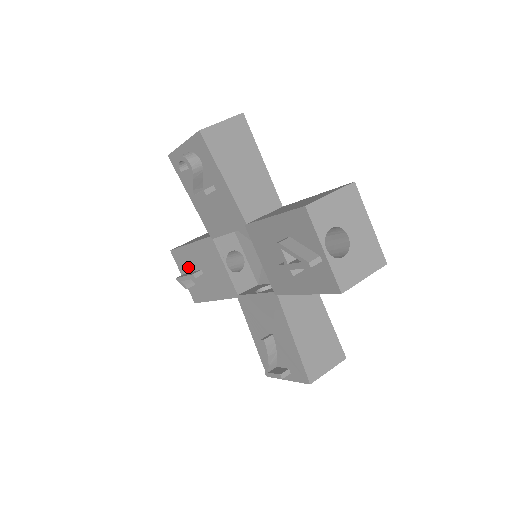
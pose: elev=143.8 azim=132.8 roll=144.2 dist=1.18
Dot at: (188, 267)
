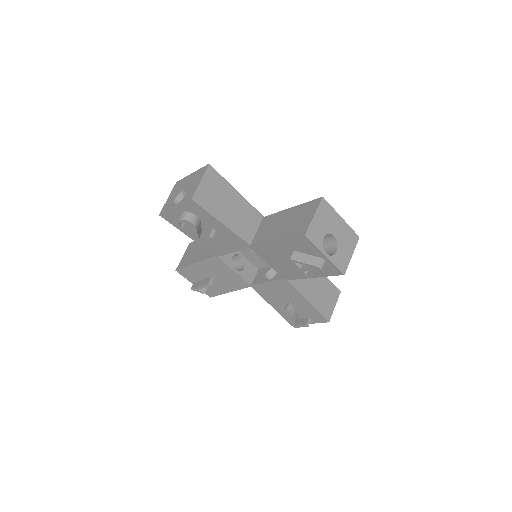
Dot at: (197, 278)
